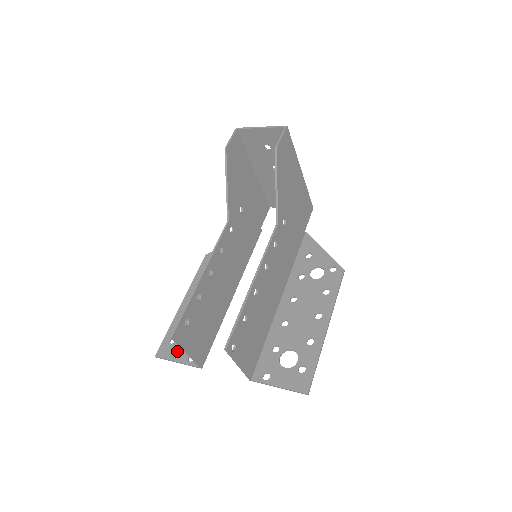
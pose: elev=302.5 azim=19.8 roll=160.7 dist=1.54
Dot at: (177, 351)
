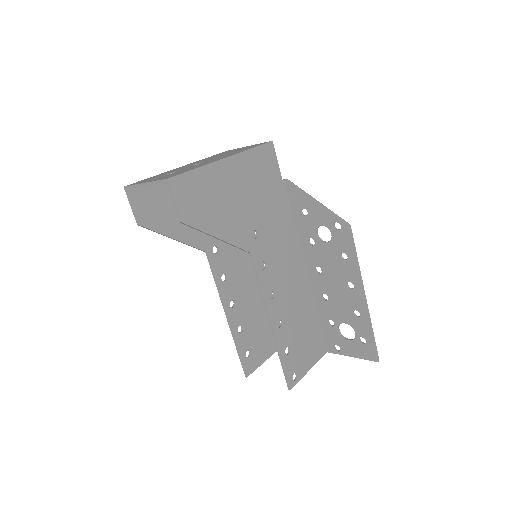
Dot at: occluded
